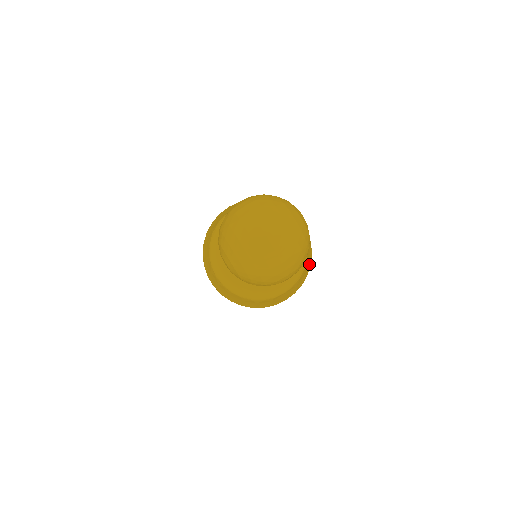
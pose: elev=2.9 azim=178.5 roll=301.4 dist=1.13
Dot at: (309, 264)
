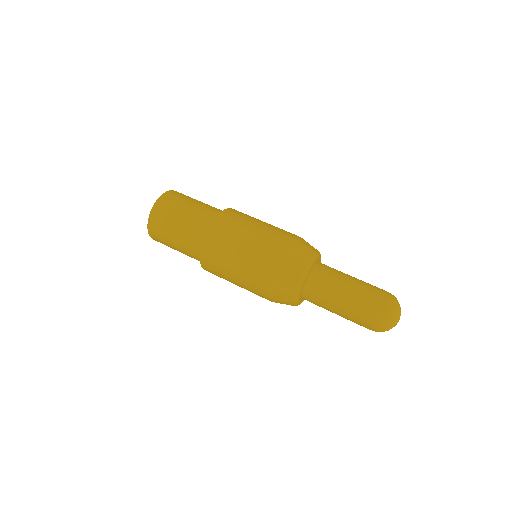
Dot at: occluded
